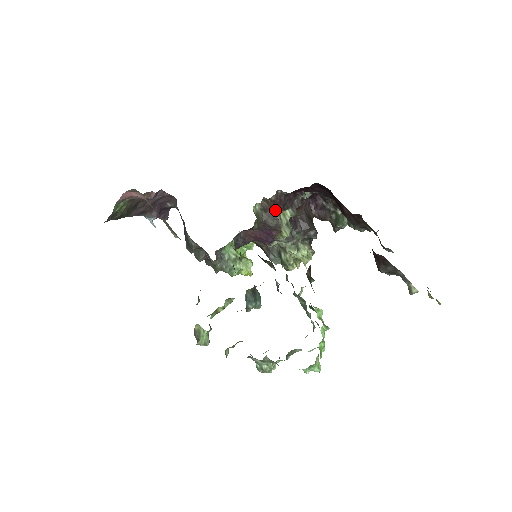
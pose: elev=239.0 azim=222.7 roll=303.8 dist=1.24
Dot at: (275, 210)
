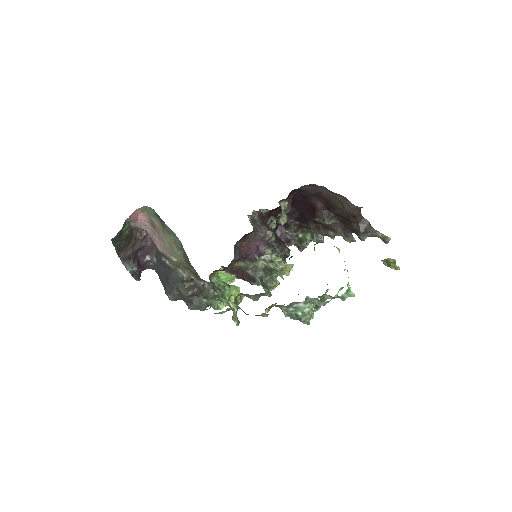
Dot at: (261, 223)
